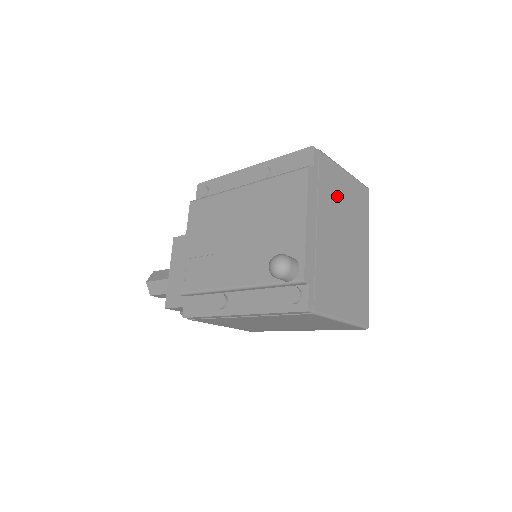
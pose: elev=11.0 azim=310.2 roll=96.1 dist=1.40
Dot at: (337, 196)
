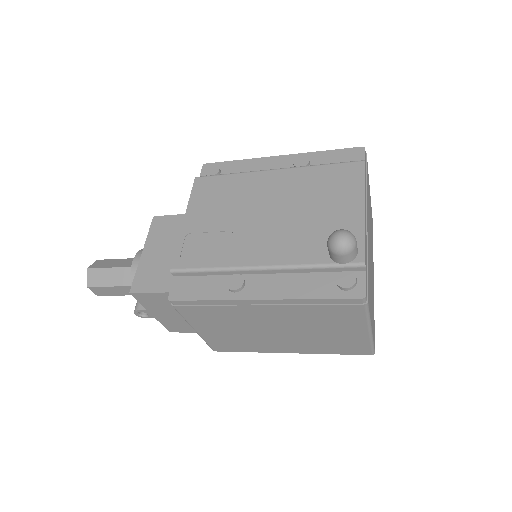
Dot at: (369, 206)
